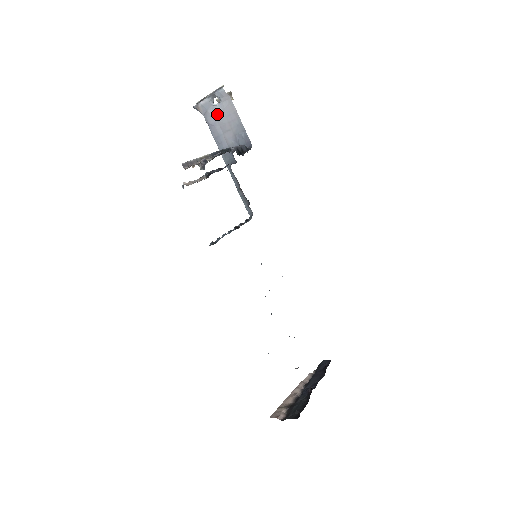
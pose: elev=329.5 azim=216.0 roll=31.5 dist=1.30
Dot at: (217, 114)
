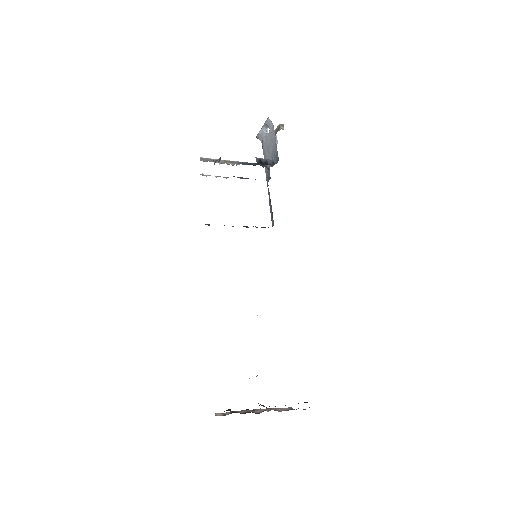
Dot at: (267, 140)
